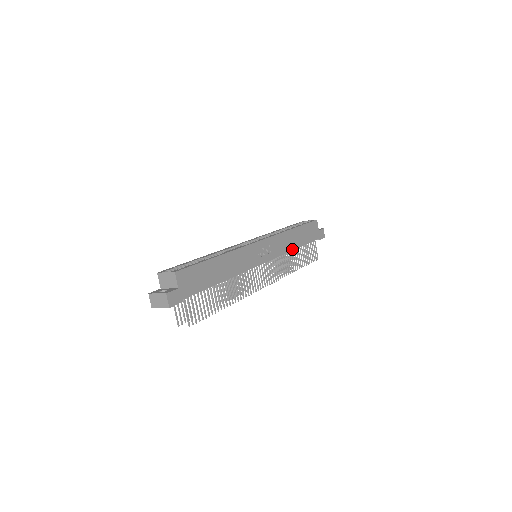
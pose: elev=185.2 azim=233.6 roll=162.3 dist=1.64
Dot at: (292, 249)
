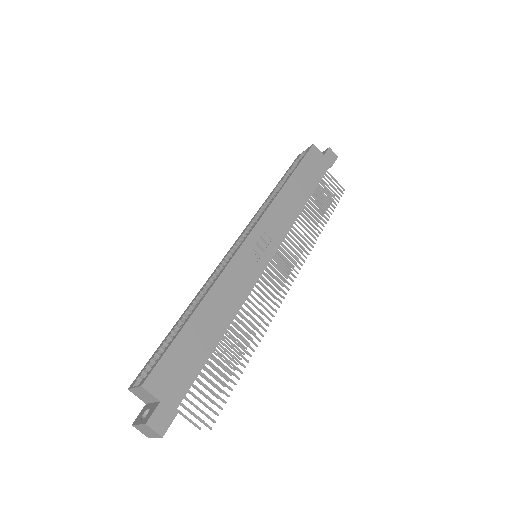
Dot at: (300, 210)
